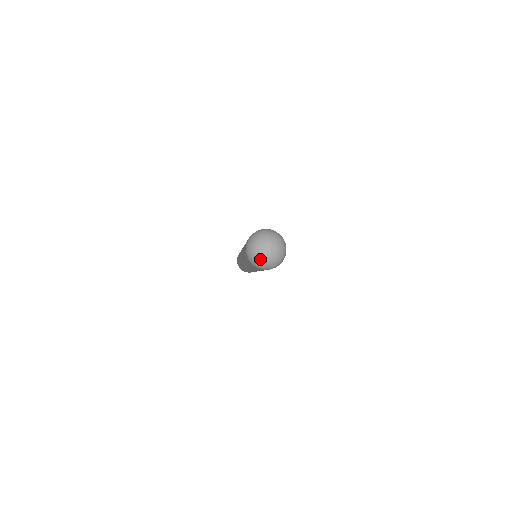
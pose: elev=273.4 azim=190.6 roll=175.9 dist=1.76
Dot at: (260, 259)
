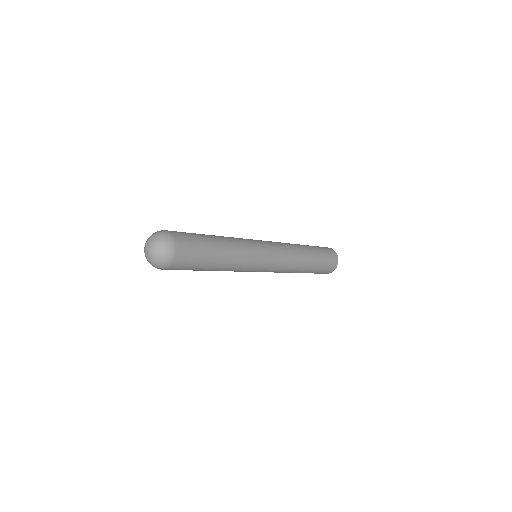
Dot at: (145, 255)
